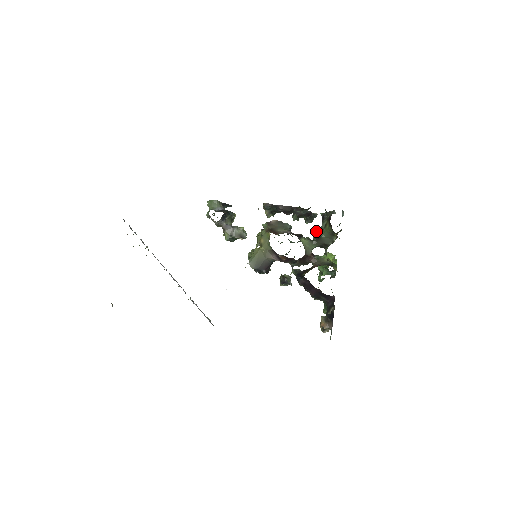
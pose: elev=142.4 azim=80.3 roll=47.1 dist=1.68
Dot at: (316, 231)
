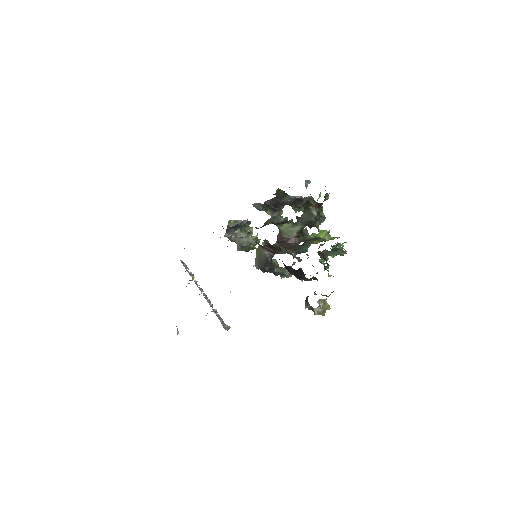
Dot at: occluded
